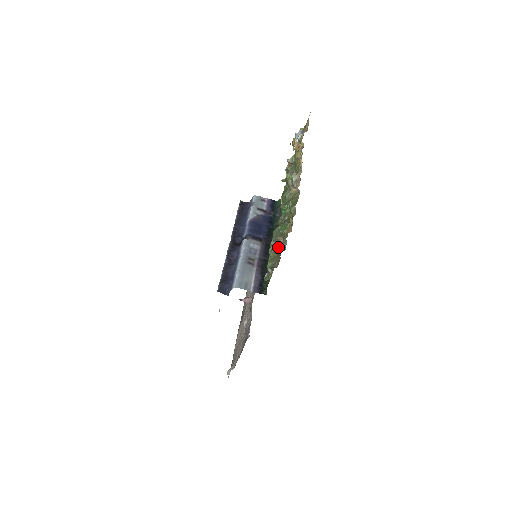
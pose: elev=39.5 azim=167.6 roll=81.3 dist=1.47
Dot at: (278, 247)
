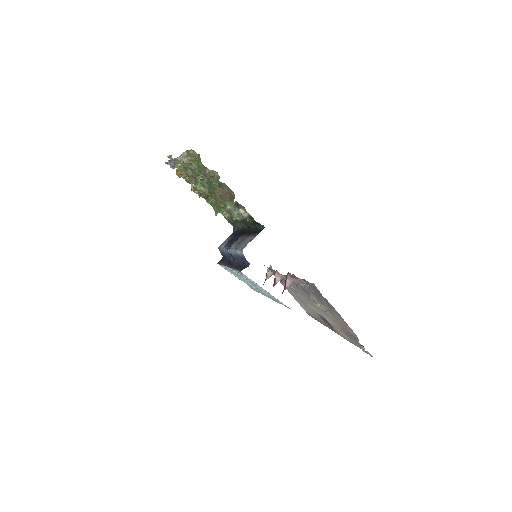
Dot at: occluded
